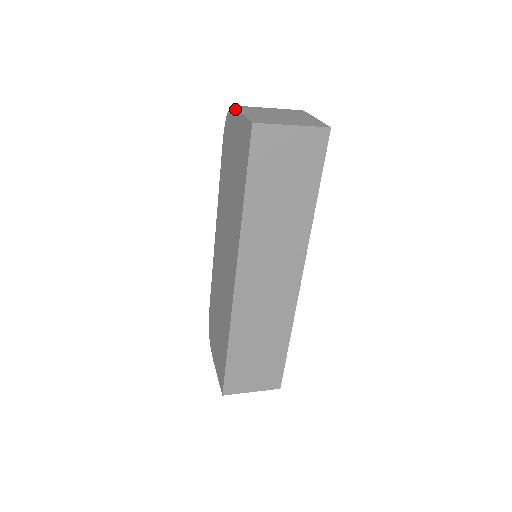
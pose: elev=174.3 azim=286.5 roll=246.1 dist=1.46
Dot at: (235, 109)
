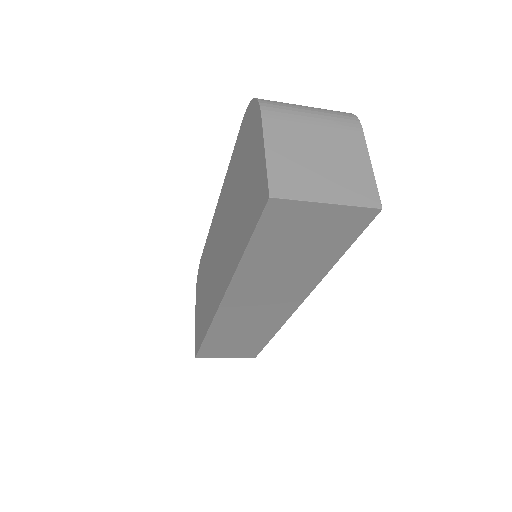
Dot at: (260, 120)
